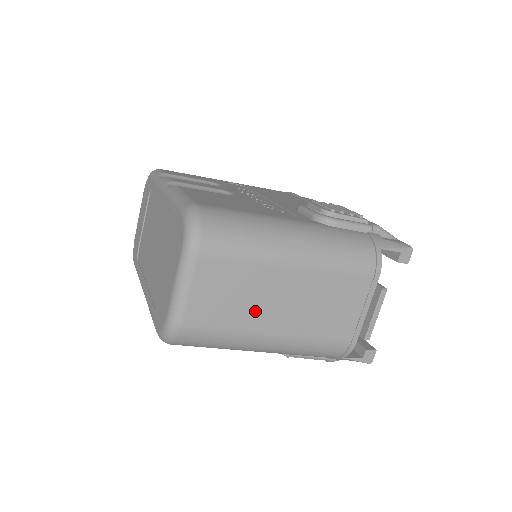
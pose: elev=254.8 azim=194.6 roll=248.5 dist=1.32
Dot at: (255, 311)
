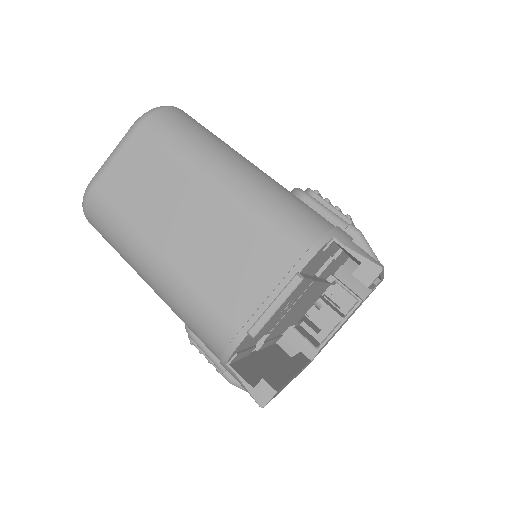
Dot at: (155, 215)
